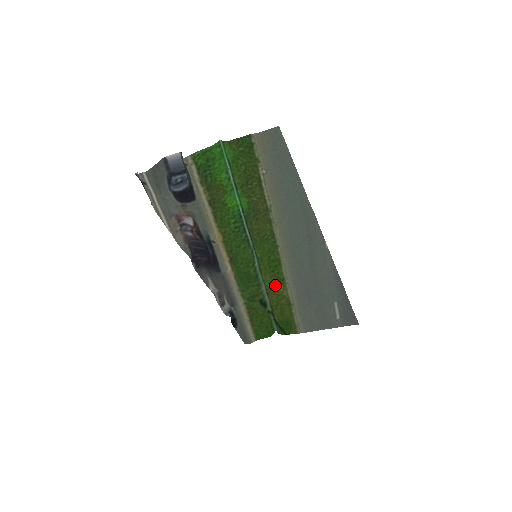
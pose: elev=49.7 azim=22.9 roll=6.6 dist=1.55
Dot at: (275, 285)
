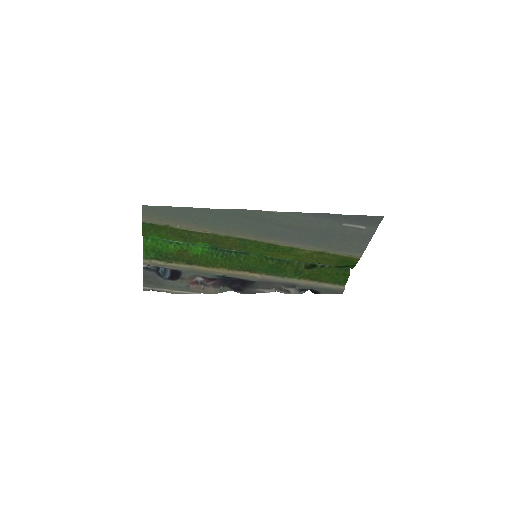
Dot at: (294, 255)
